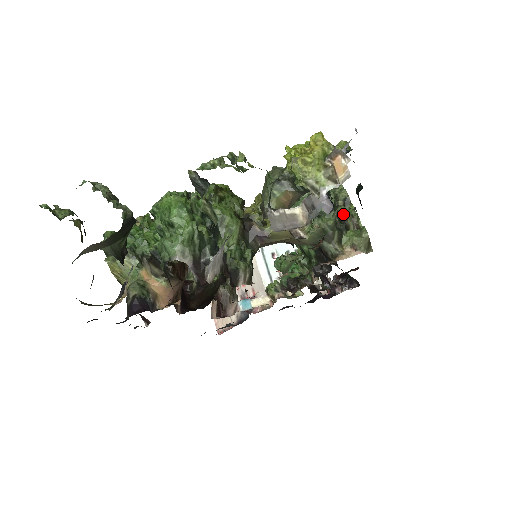
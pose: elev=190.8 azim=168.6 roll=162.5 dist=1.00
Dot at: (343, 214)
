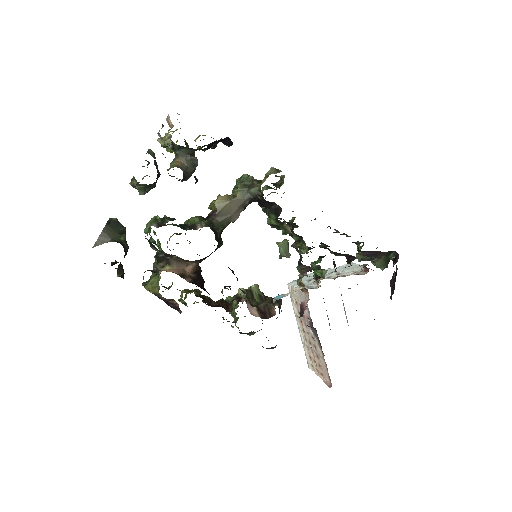
Dot at: occluded
